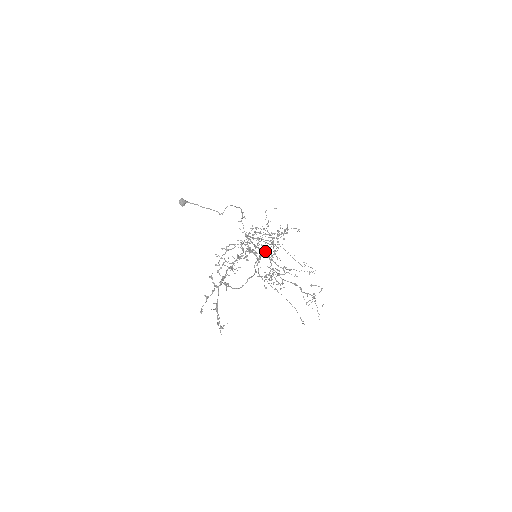
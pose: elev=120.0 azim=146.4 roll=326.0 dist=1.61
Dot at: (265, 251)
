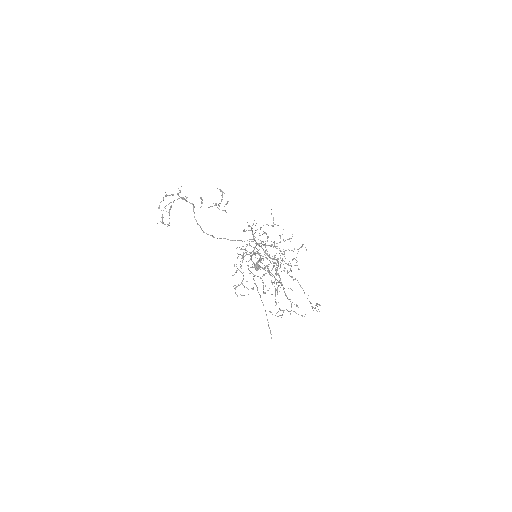
Dot at: occluded
